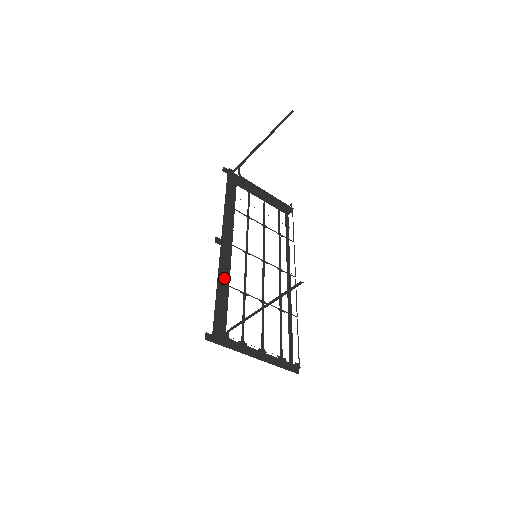
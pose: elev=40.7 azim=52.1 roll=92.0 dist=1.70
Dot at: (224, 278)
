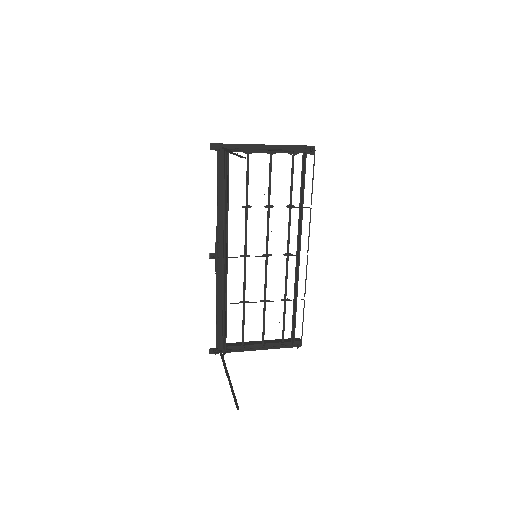
Dot at: (222, 294)
